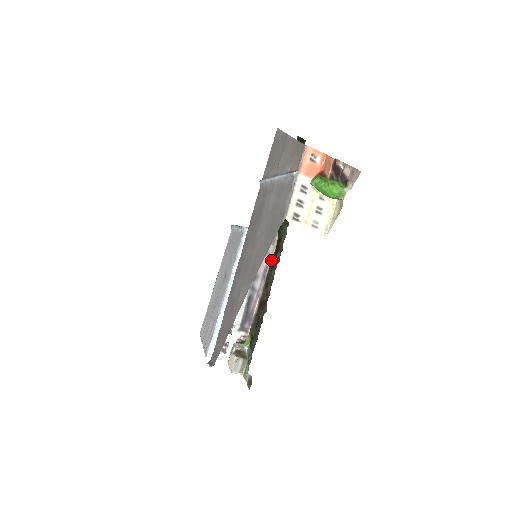
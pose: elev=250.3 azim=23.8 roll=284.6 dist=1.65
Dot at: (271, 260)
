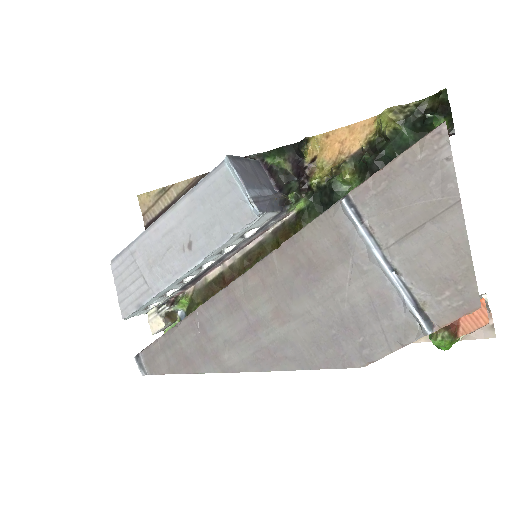
Dot at: (266, 237)
